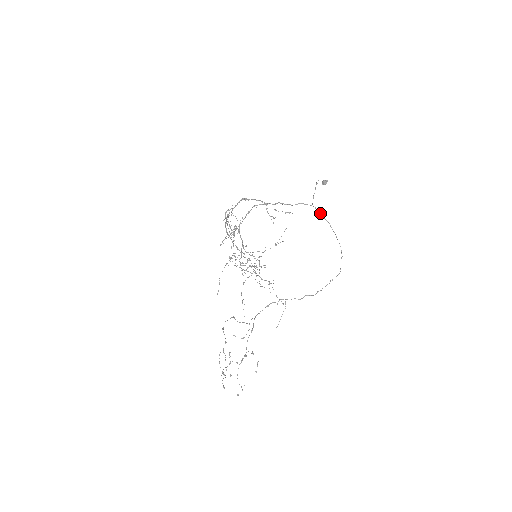
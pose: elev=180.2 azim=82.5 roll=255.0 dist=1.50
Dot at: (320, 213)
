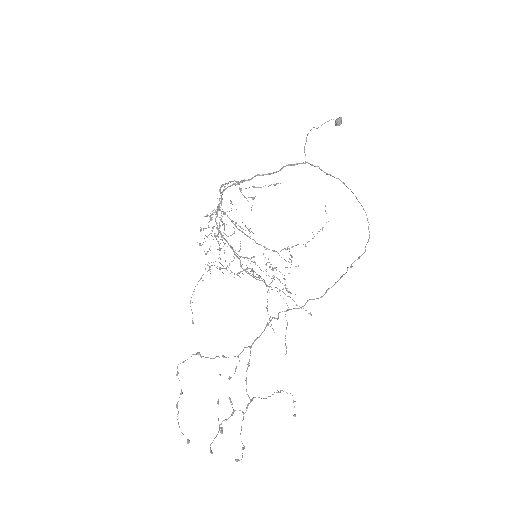
Dot at: (321, 170)
